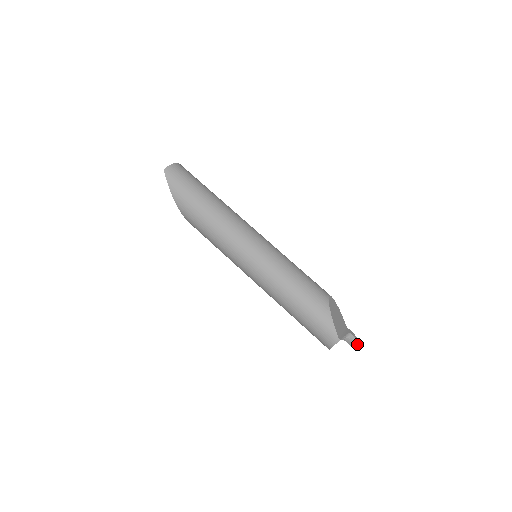
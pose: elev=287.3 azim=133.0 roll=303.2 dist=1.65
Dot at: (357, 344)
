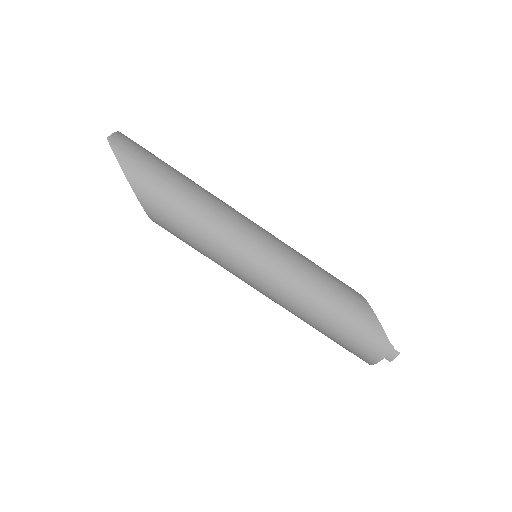
Dot at: (392, 352)
